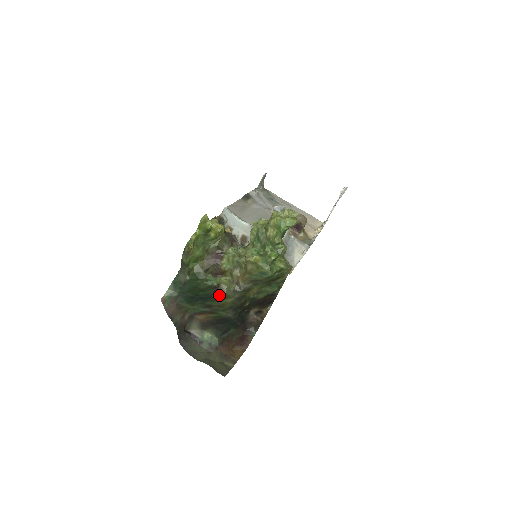
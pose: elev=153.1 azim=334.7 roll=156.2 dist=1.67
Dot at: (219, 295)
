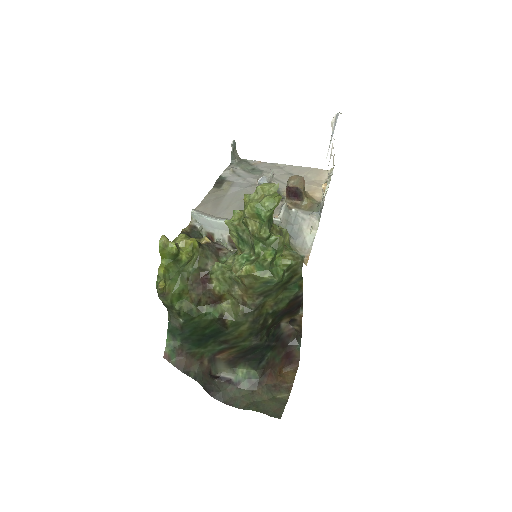
Dot at: (228, 326)
